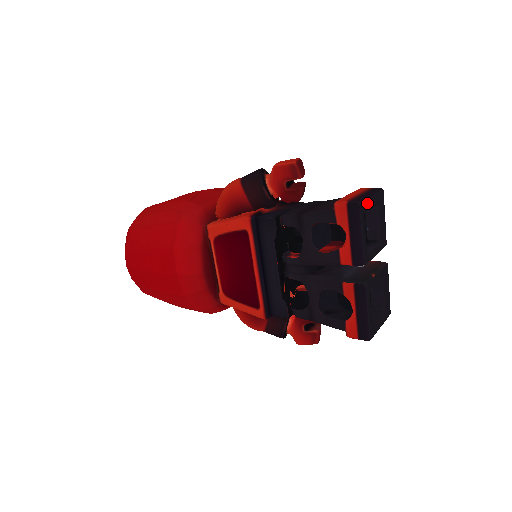
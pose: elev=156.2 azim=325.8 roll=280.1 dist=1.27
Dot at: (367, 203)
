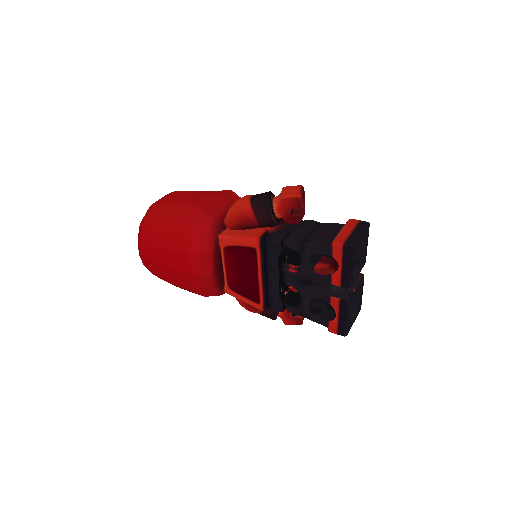
Dot at: (358, 243)
